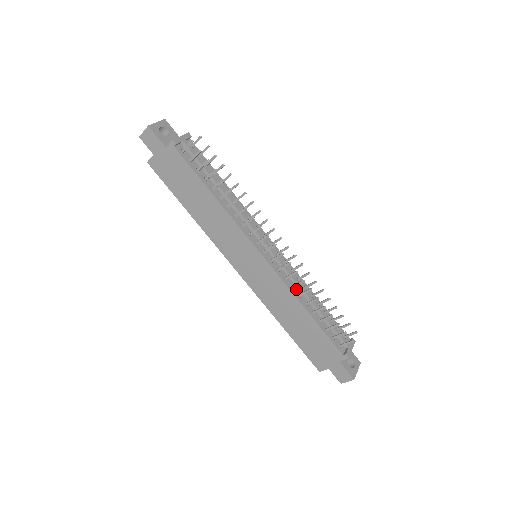
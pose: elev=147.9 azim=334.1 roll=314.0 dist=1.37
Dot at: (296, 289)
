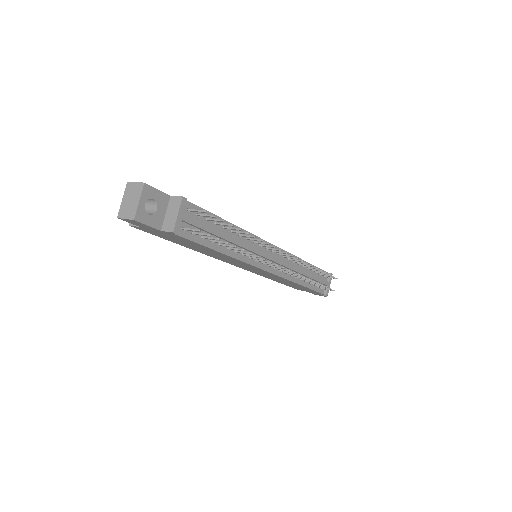
Dot at: occluded
